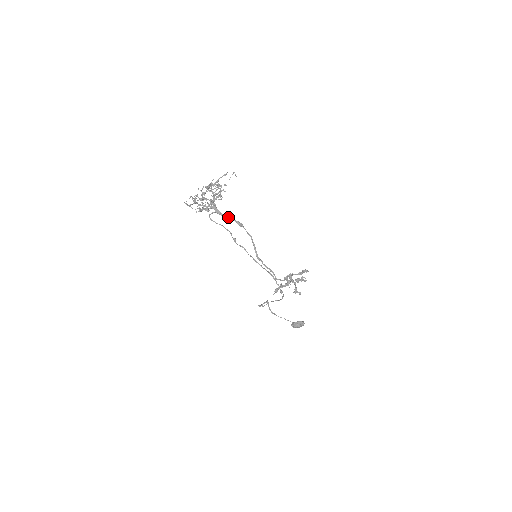
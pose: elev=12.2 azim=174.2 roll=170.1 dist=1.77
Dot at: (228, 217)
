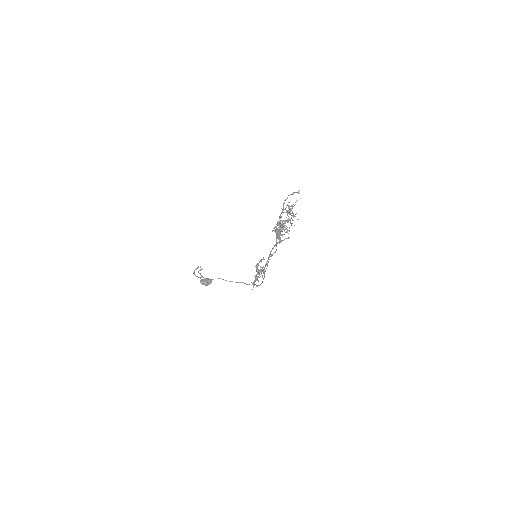
Dot at: (280, 237)
